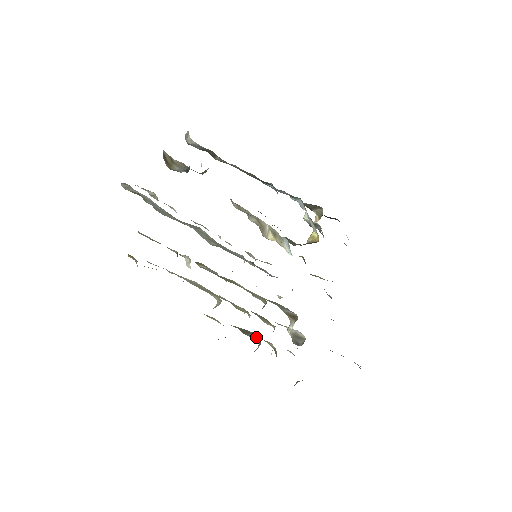
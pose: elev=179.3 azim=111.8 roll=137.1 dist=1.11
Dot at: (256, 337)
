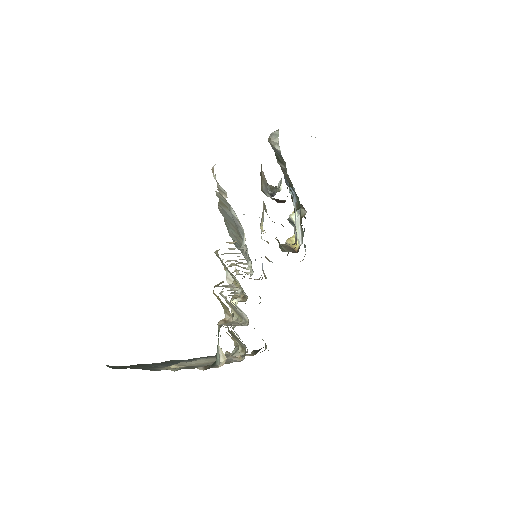
Dot at: (243, 346)
